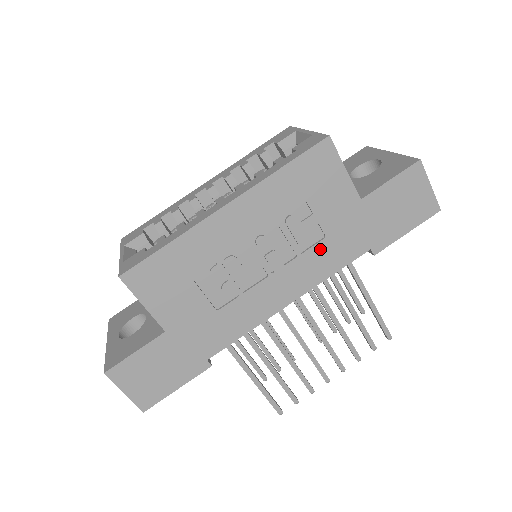
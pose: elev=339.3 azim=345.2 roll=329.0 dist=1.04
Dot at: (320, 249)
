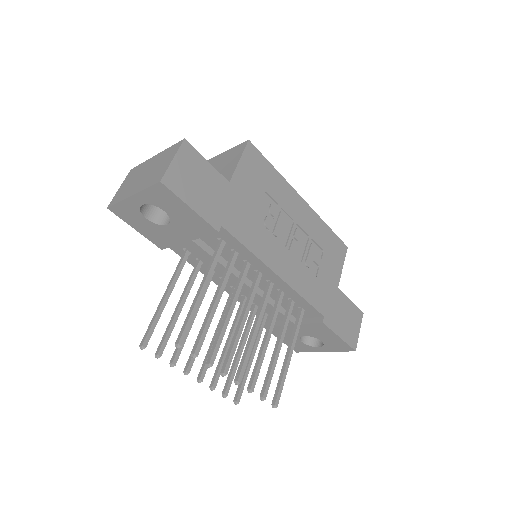
Dot at: (310, 277)
